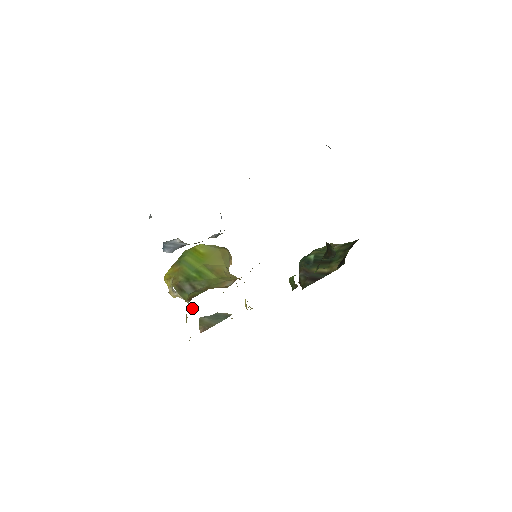
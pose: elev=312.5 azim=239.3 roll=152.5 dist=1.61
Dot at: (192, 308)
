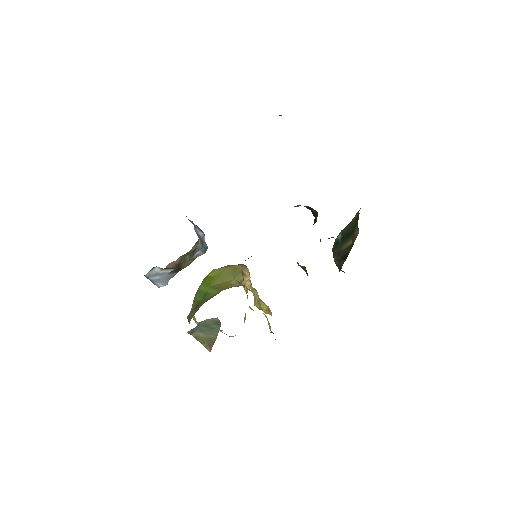
Dot at: (229, 336)
